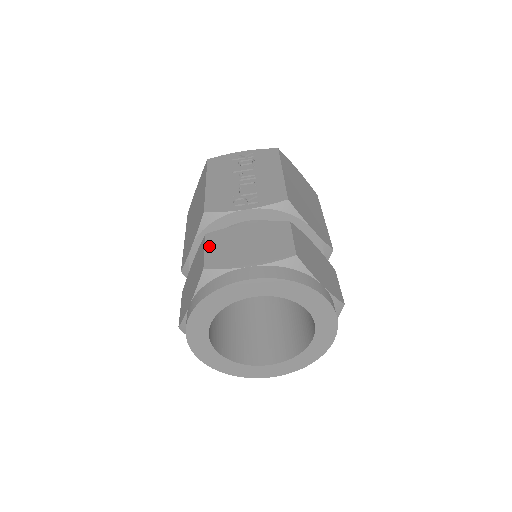
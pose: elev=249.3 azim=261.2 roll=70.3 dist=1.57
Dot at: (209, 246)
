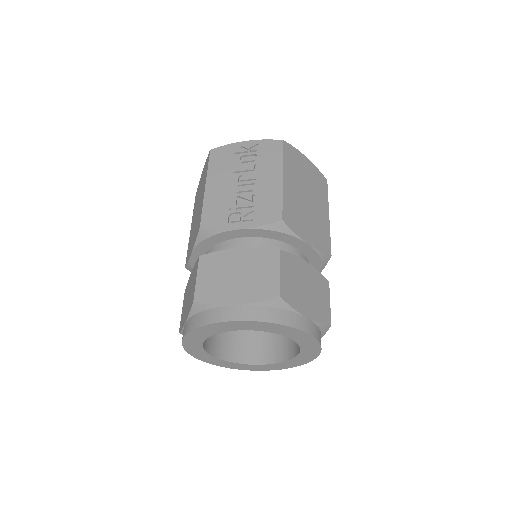
Dot at: (201, 273)
